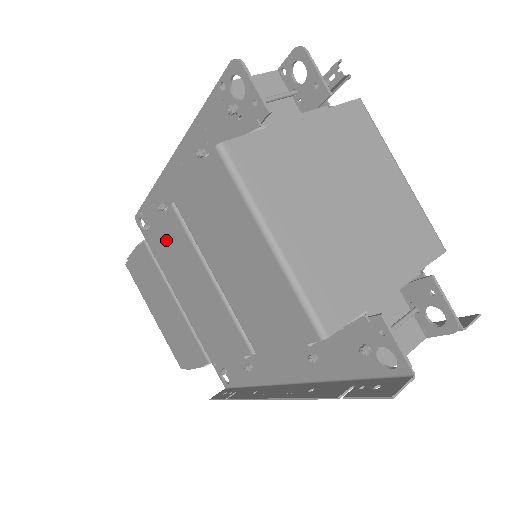
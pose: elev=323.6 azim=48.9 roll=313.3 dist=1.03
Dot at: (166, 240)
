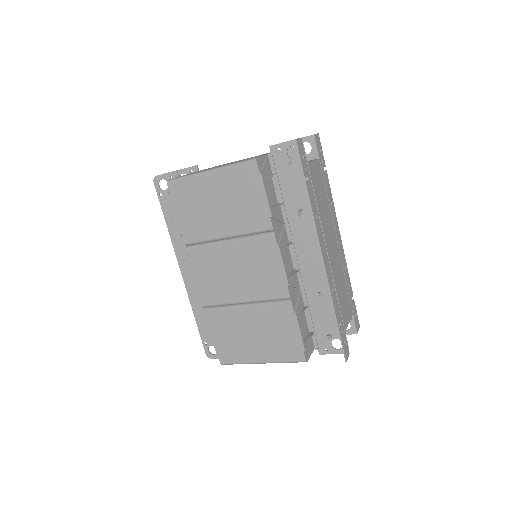
Dot at: (205, 276)
